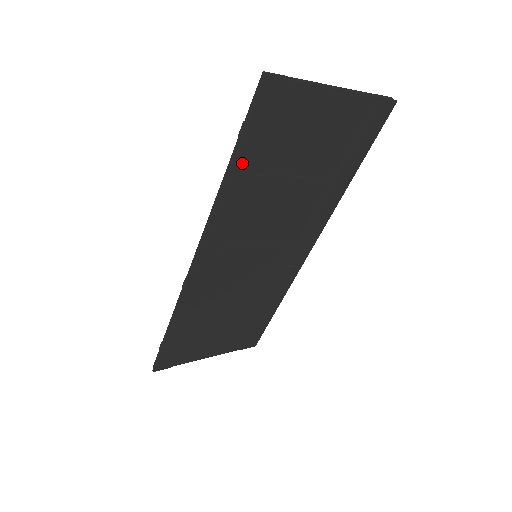
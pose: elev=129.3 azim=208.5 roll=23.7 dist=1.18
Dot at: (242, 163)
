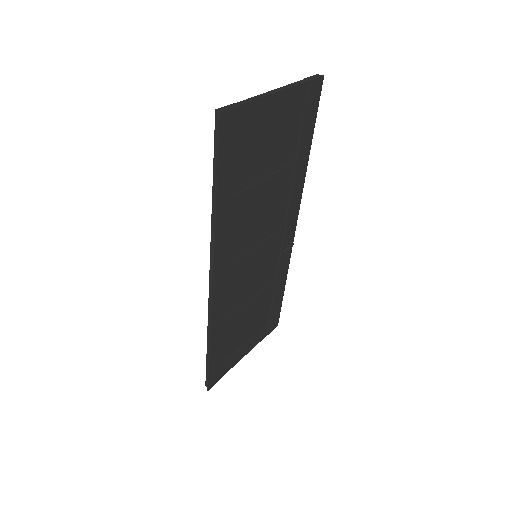
Dot at: (224, 191)
